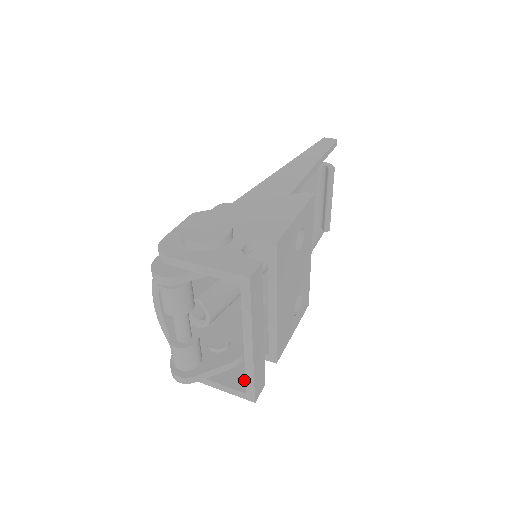
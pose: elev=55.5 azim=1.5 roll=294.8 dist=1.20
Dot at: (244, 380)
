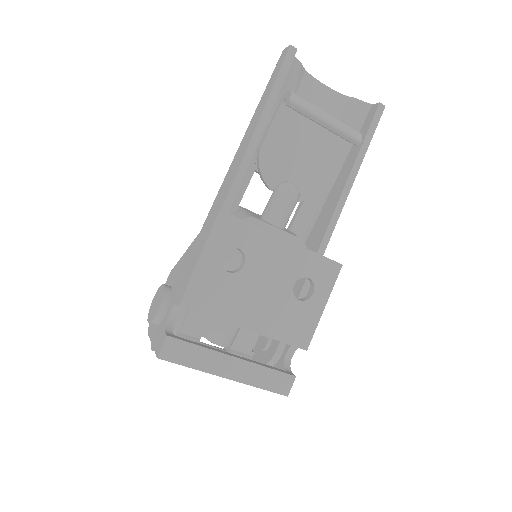
Dot at: occluded
